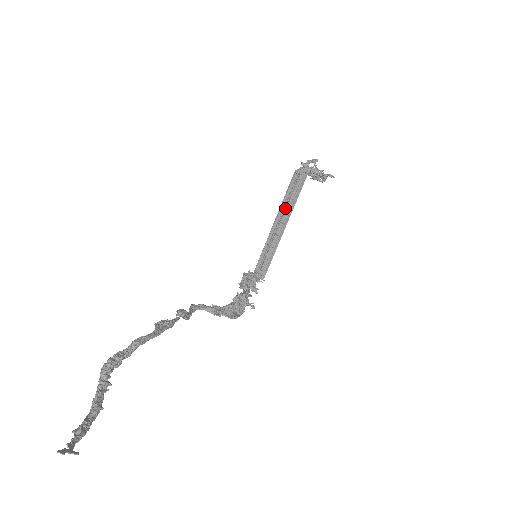
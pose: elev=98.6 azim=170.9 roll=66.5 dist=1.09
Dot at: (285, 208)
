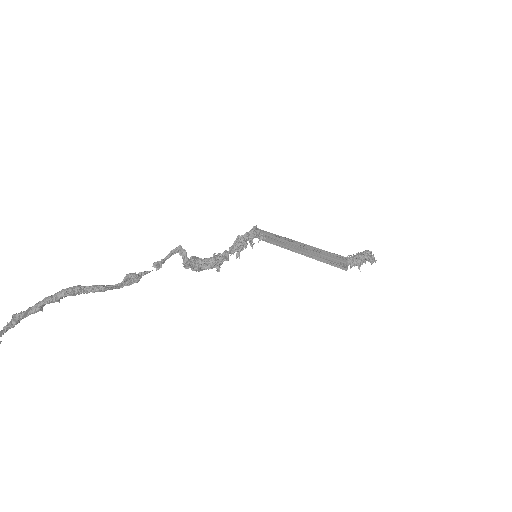
Dot at: (313, 253)
